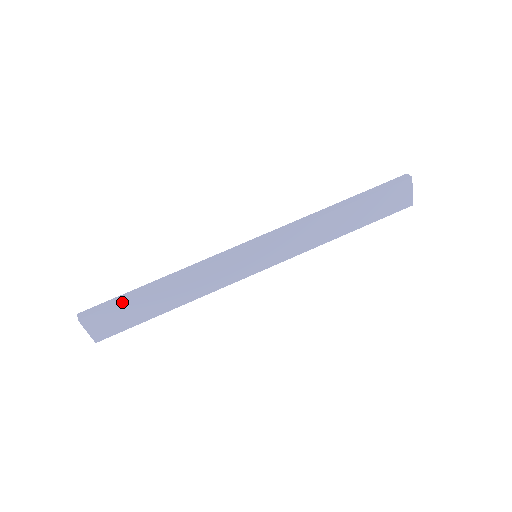
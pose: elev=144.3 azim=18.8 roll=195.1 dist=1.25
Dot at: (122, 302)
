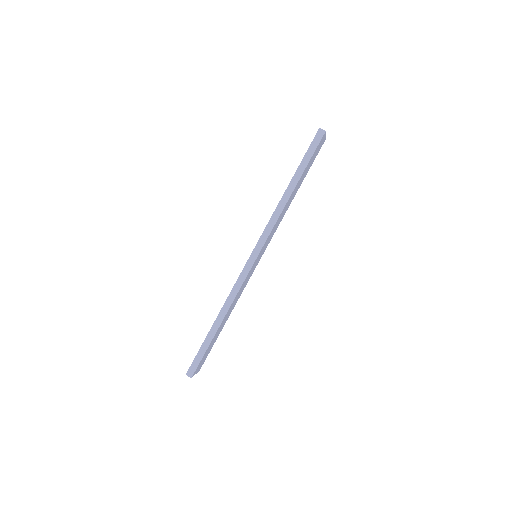
Dot at: occluded
